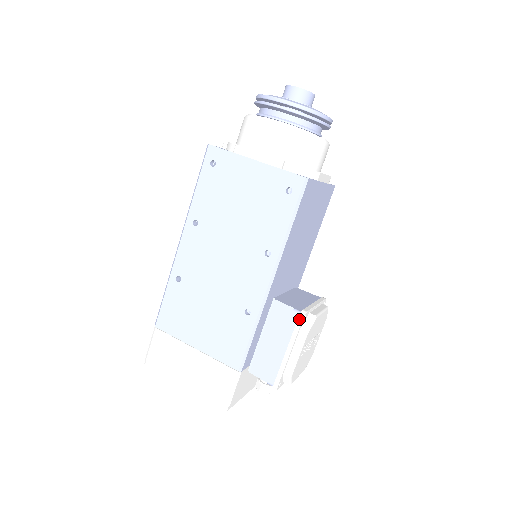
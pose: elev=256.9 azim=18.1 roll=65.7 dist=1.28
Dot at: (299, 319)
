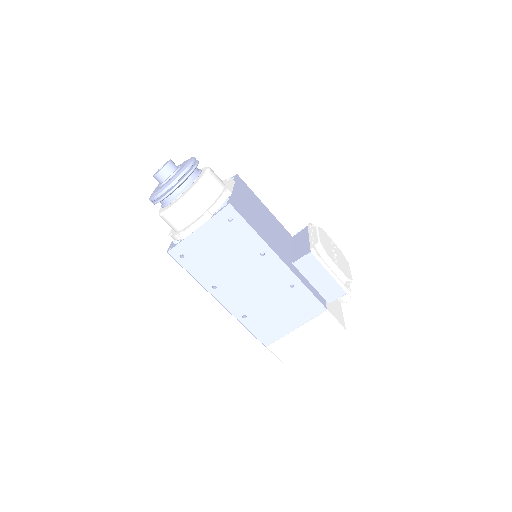
Dot at: (315, 256)
